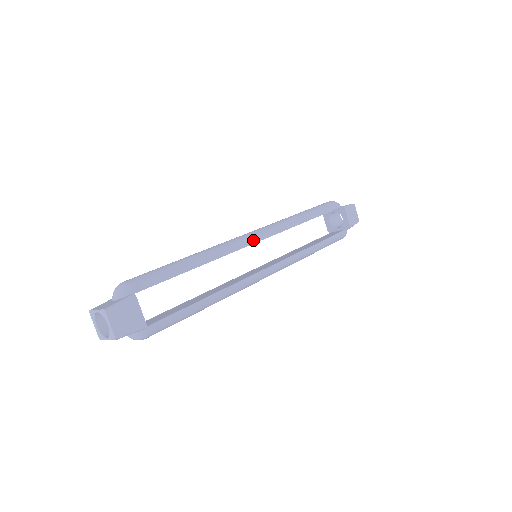
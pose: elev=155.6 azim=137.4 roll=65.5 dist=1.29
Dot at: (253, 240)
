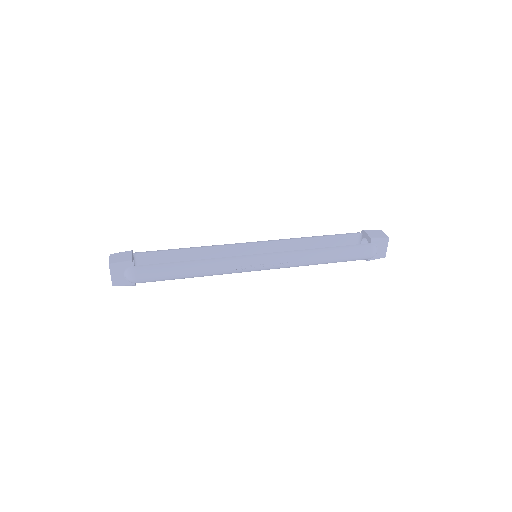
Dot at: (248, 242)
